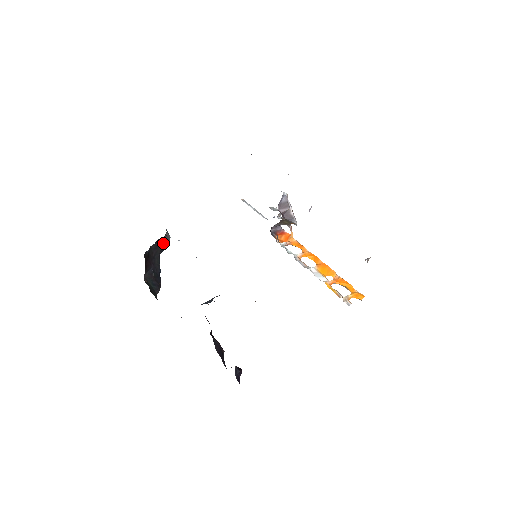
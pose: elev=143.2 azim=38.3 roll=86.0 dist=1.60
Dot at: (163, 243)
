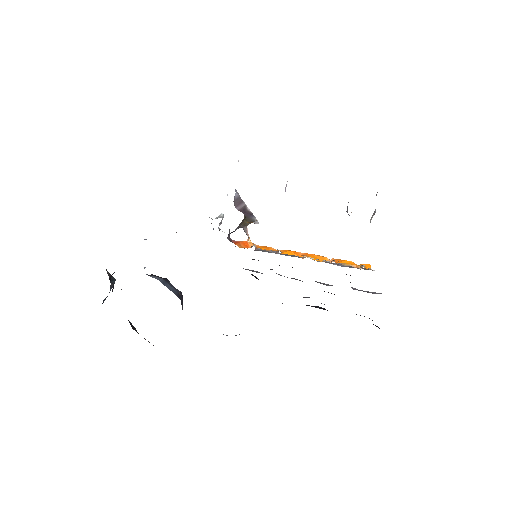
Dot at: occluded
